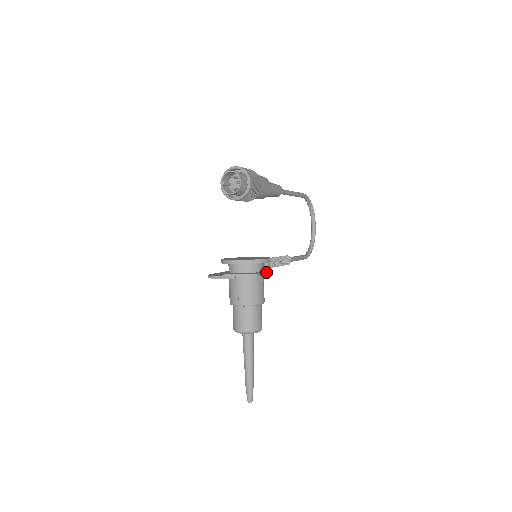
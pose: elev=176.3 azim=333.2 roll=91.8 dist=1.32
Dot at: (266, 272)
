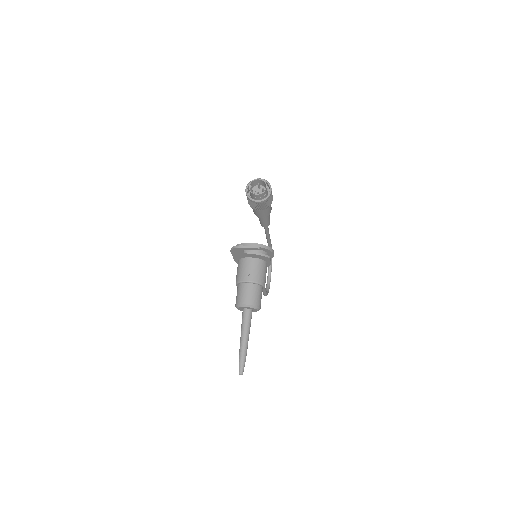
Dot at: occluded
